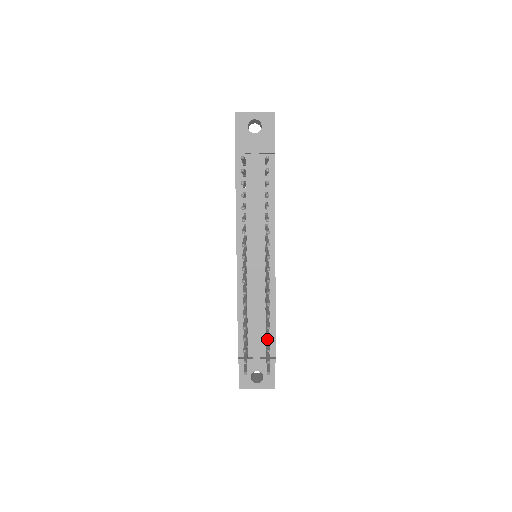
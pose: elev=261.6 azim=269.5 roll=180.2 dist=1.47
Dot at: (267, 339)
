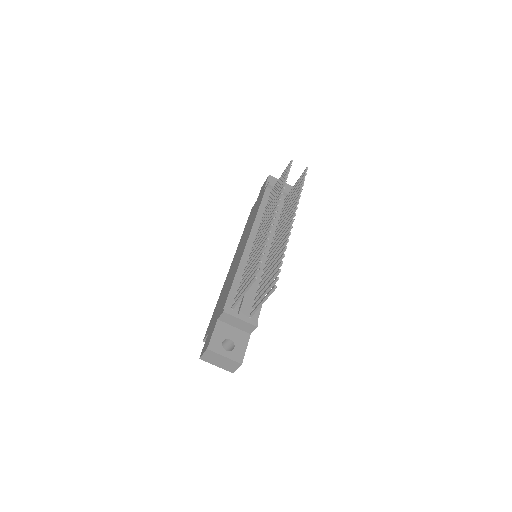
Dot at: (281, 261)
